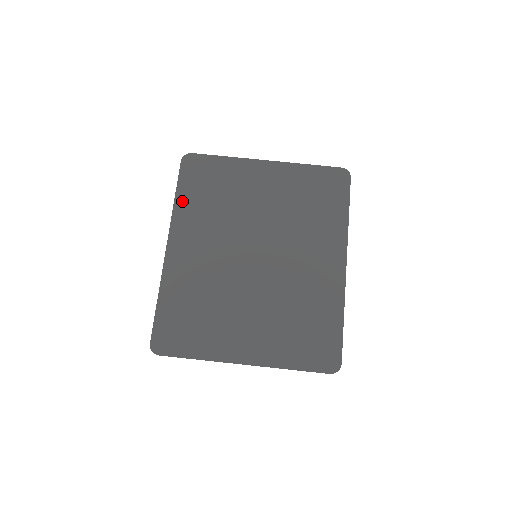
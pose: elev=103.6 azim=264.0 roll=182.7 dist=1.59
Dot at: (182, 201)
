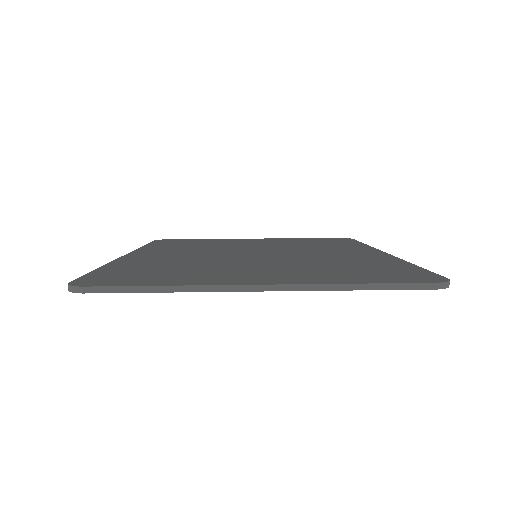
Dot at: (152, 246)
